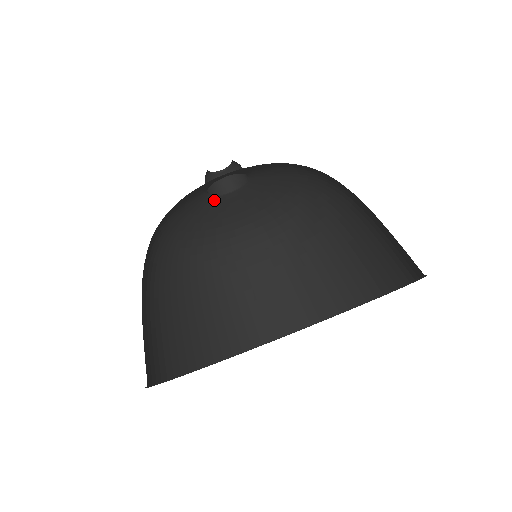
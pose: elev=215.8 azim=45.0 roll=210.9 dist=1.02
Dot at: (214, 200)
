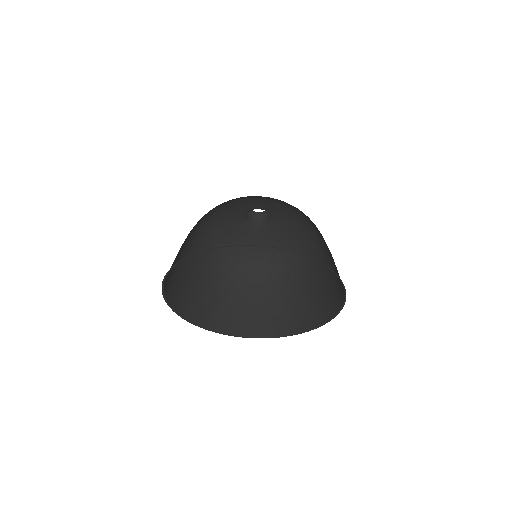
Dot at: (242, 220)
